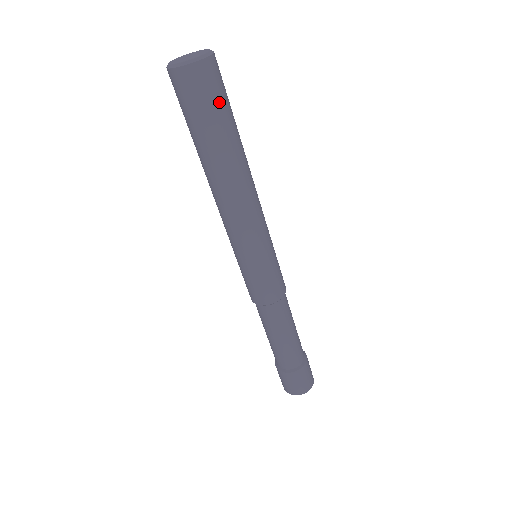
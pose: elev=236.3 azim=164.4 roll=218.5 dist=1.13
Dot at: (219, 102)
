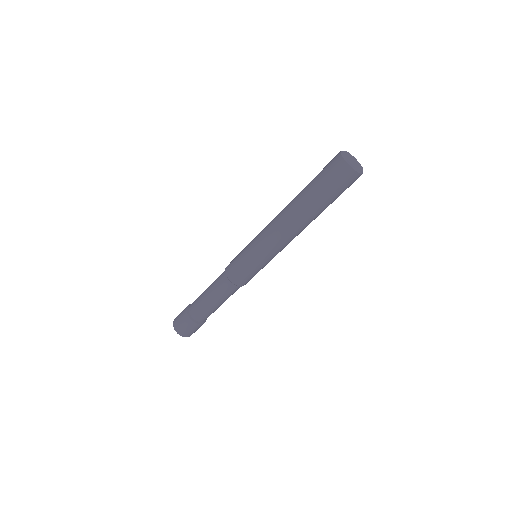
Dot at: occluded
